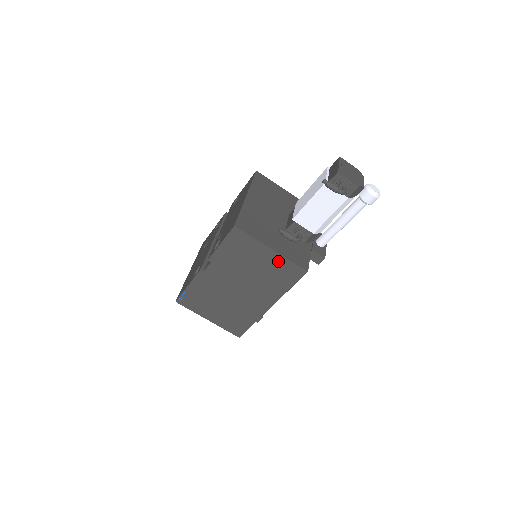
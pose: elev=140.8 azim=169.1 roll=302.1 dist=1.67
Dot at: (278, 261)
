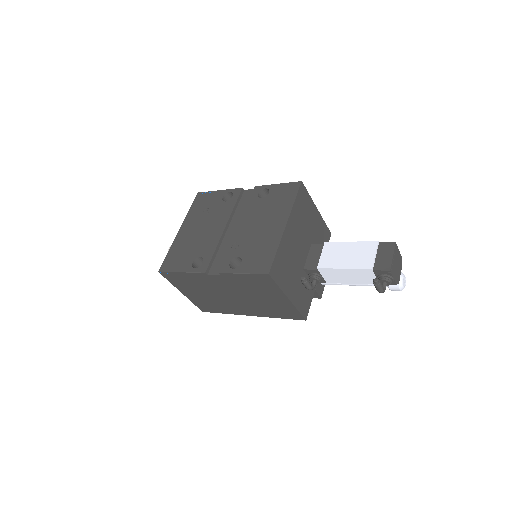
Dot at: (287, 305)
